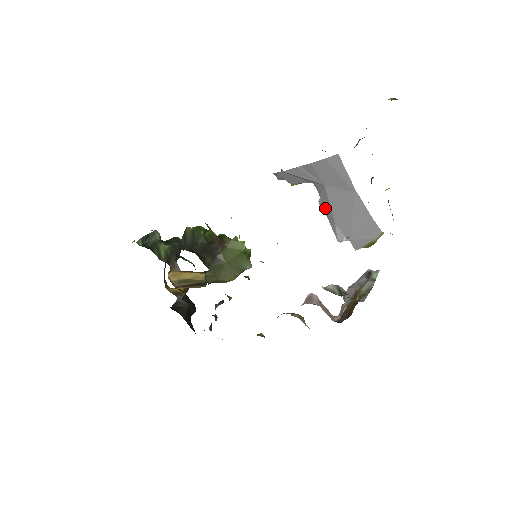
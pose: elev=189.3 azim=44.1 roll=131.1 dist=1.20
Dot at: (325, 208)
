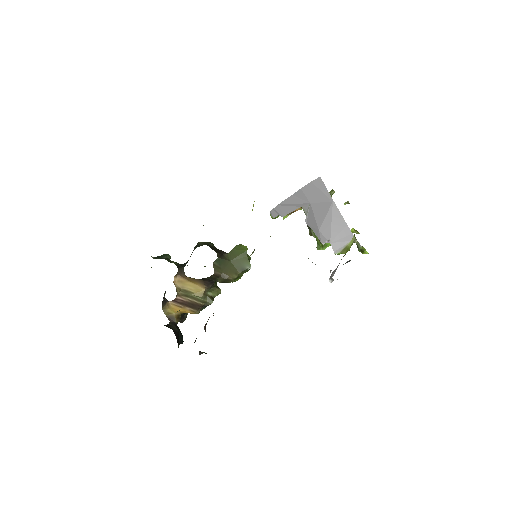
Dot at: (311, 222)
